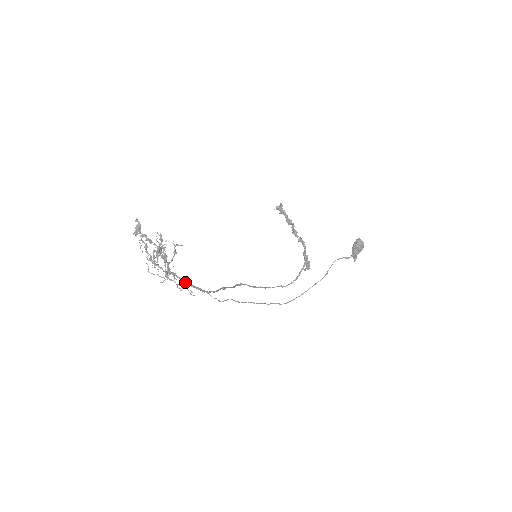
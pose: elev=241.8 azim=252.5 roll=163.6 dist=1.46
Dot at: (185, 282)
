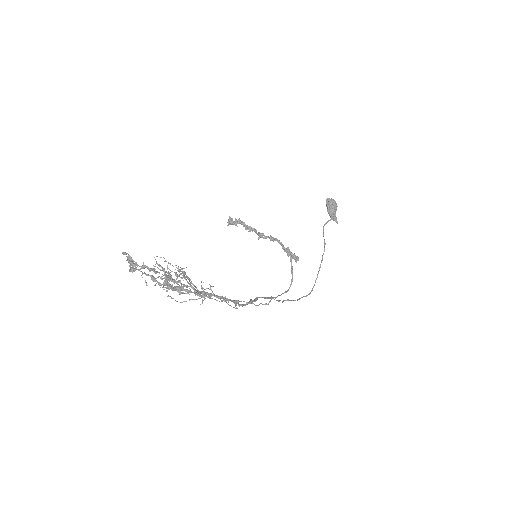
Dot at: (221, 298)
